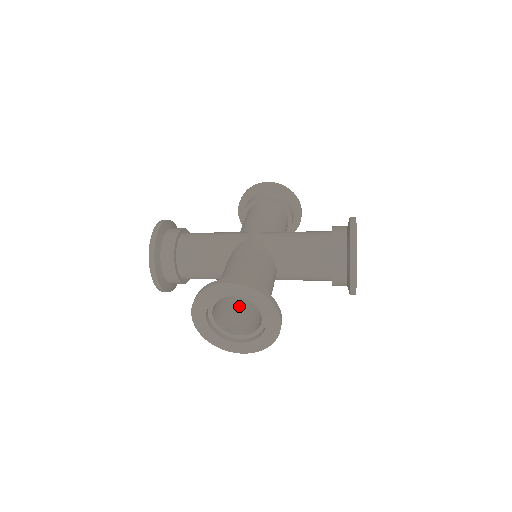
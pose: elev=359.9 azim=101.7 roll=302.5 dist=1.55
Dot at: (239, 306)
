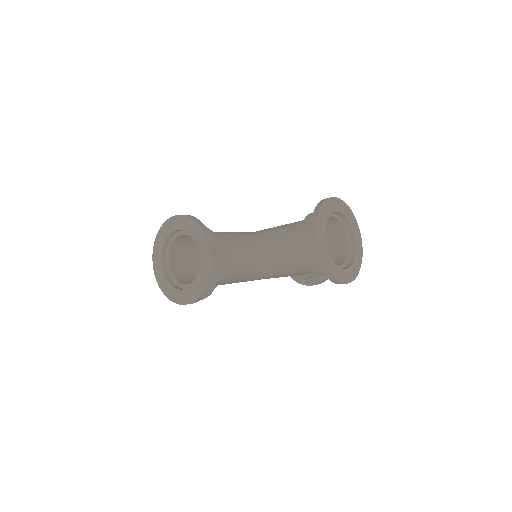
Dot at: occluded
